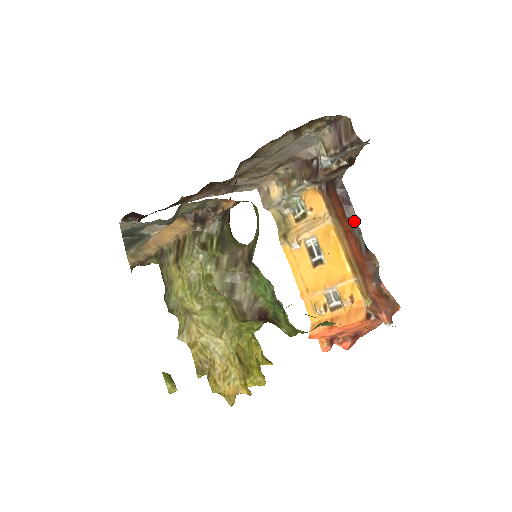
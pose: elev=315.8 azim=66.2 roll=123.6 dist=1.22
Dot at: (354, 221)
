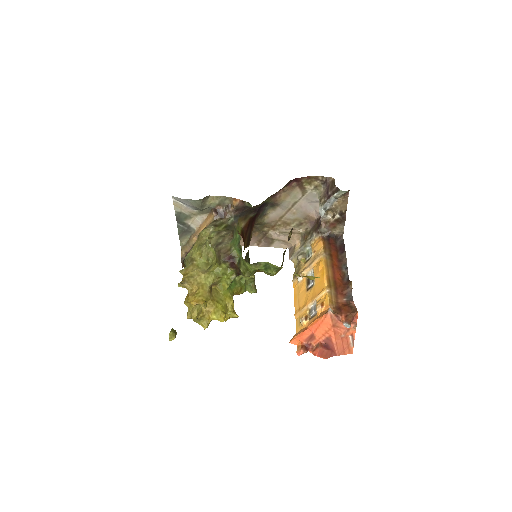
Dot at: (344, 262)
